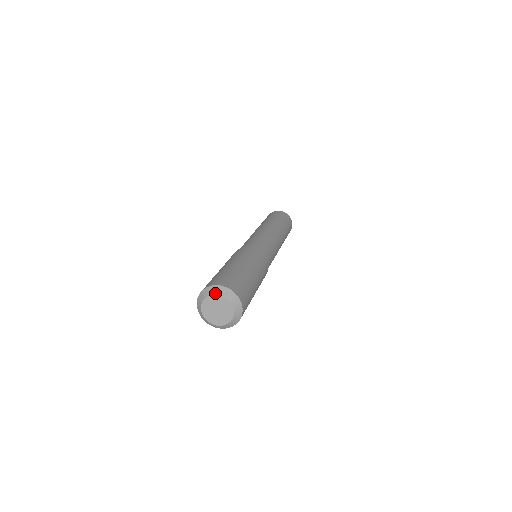
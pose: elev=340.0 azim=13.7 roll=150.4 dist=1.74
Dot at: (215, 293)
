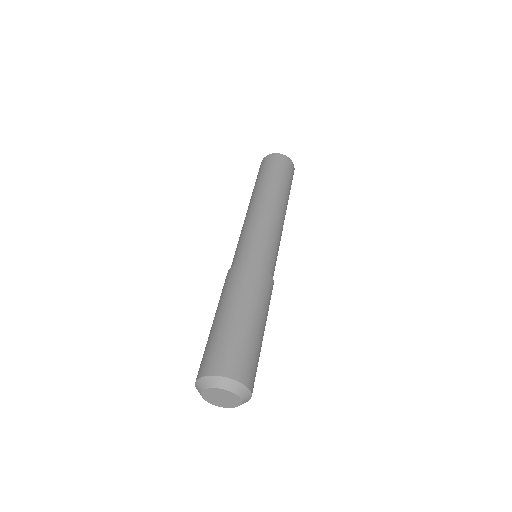
Dot at: (211, 386)
